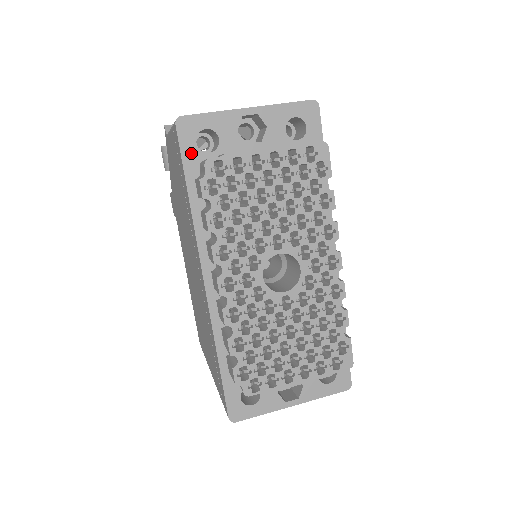
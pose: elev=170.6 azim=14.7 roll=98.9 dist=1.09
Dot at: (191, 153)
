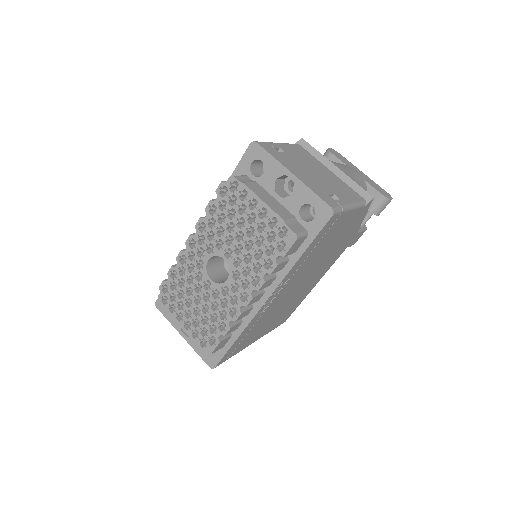
Dot at: (245, 165)
